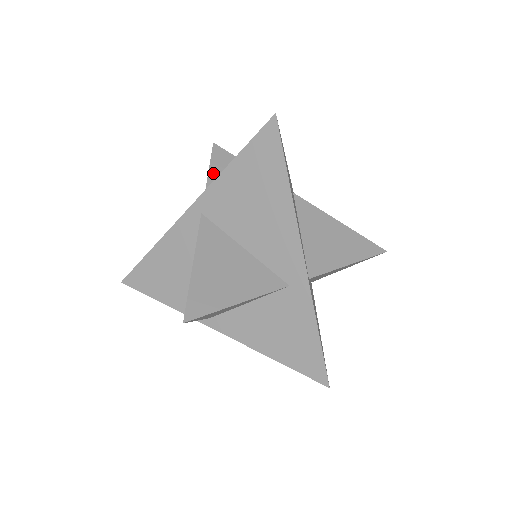
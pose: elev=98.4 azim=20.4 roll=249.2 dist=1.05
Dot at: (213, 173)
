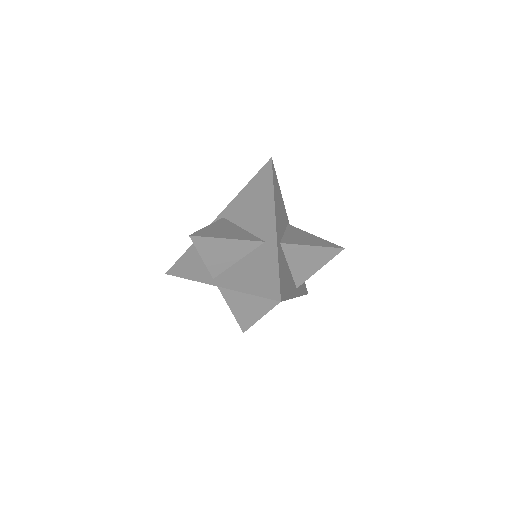
Dot at: occluded
